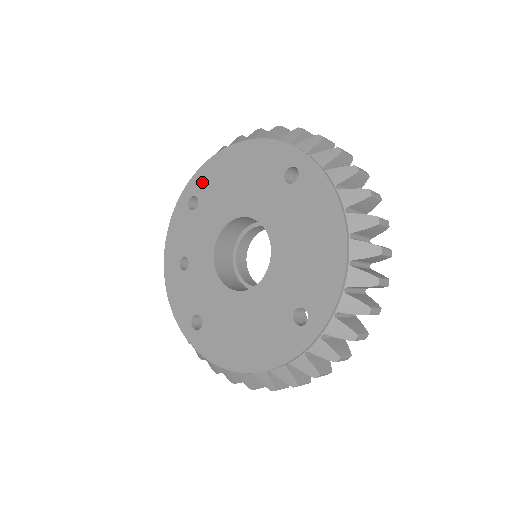
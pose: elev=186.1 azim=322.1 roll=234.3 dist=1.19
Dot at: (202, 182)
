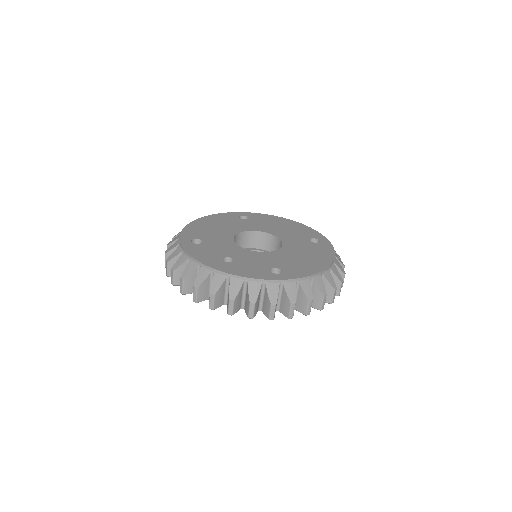
Dot at: (192, 234)
